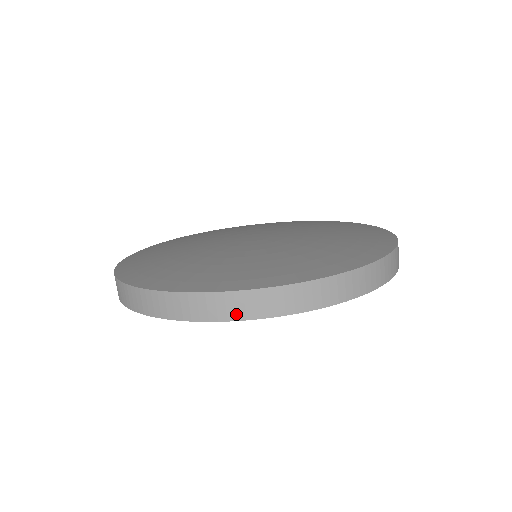
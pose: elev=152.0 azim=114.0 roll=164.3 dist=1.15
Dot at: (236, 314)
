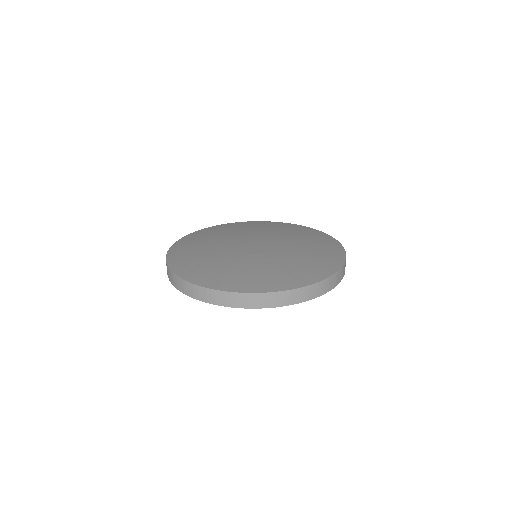
Dot at: (206, 299)
